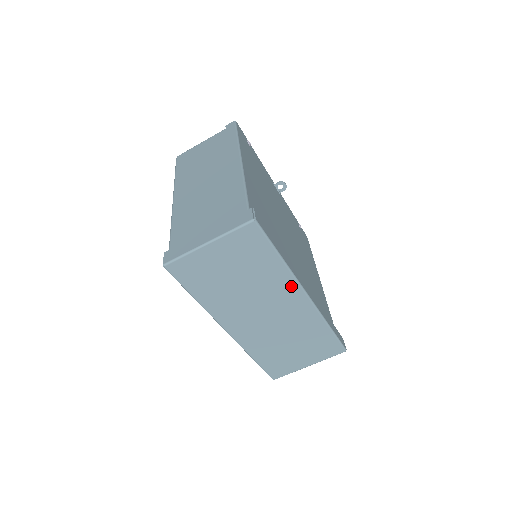
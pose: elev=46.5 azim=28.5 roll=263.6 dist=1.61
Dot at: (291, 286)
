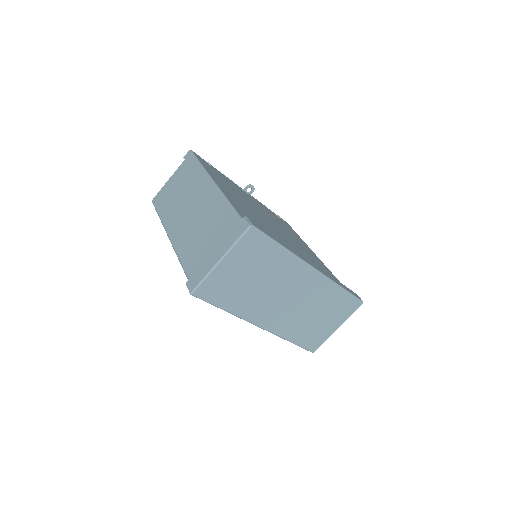
Dot at: (300, 267)
